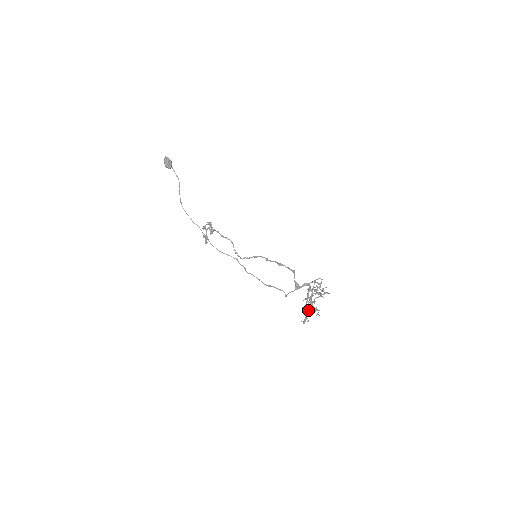
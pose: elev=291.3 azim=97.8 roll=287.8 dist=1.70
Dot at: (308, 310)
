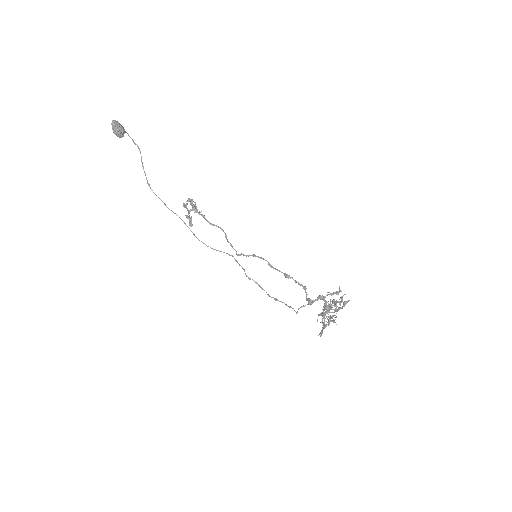
Dot at: (324, 325)
